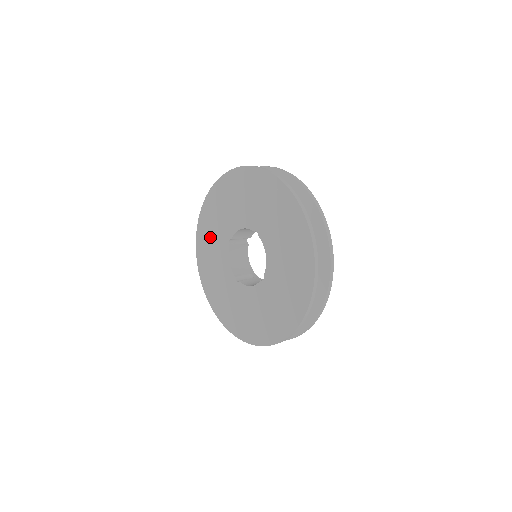
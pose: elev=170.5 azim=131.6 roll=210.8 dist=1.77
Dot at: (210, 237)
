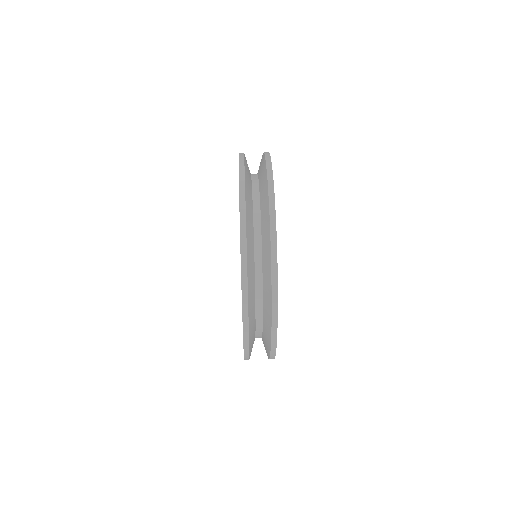
Dot at: occluded
